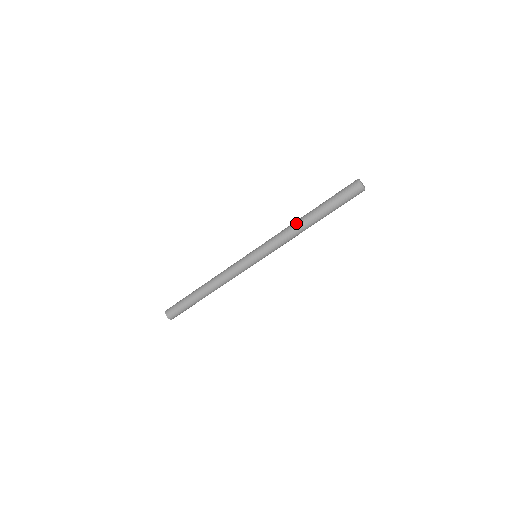
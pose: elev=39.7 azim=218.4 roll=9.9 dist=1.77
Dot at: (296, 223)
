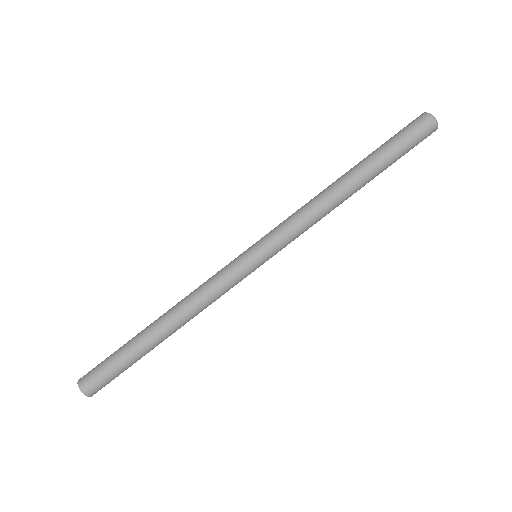
Dot at: (337, 199)
